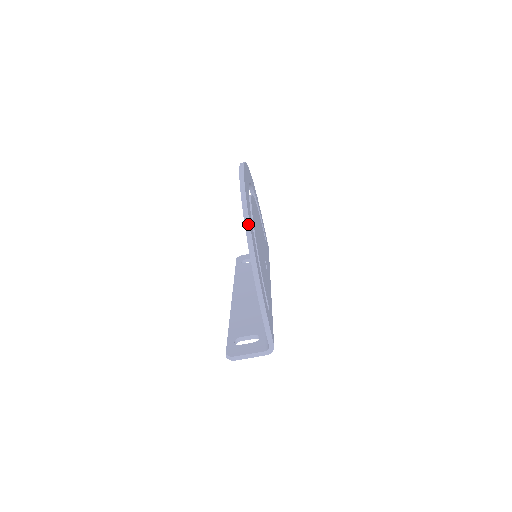
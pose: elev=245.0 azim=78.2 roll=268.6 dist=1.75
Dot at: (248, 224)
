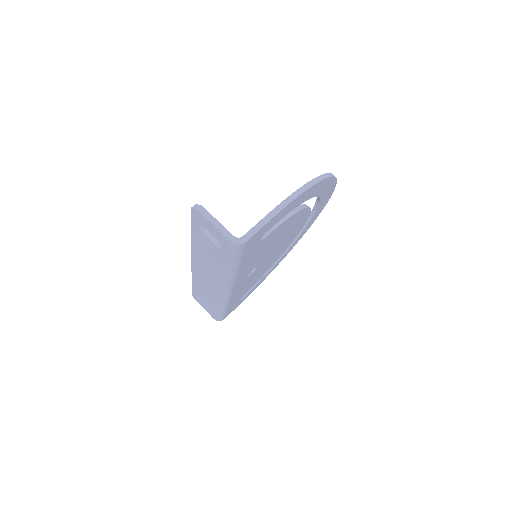
Dot at: (330, 175)
